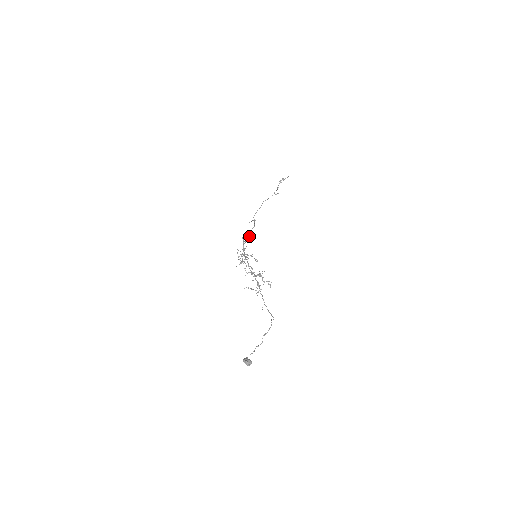
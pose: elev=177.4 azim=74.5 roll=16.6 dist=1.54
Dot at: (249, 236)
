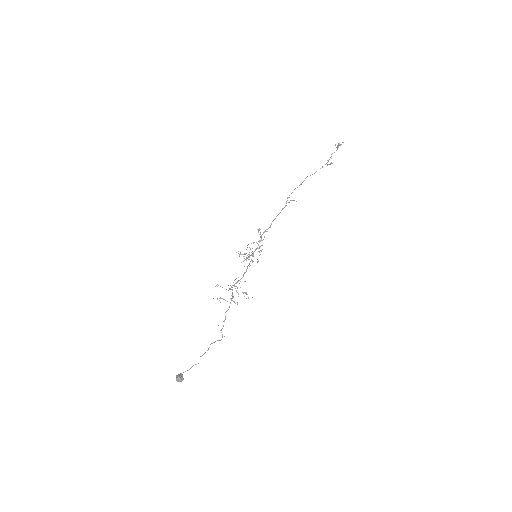
Dot at: (270, 225)
